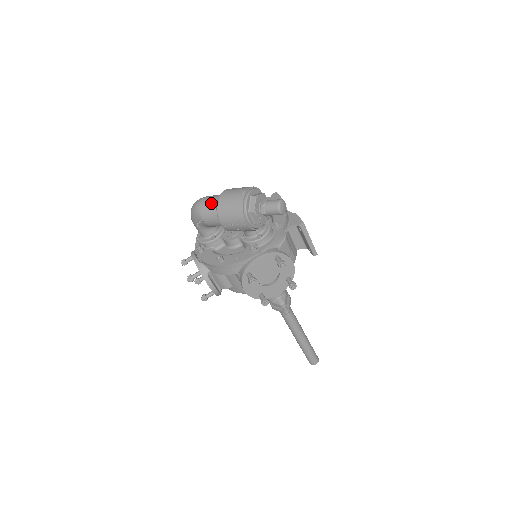
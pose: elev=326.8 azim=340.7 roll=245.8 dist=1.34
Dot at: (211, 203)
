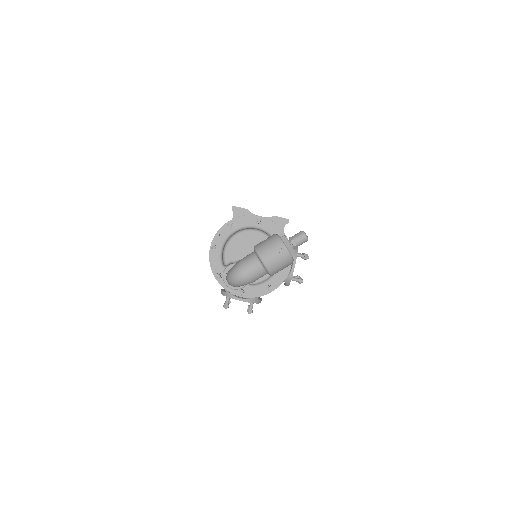
Dot at: (257, 271)
